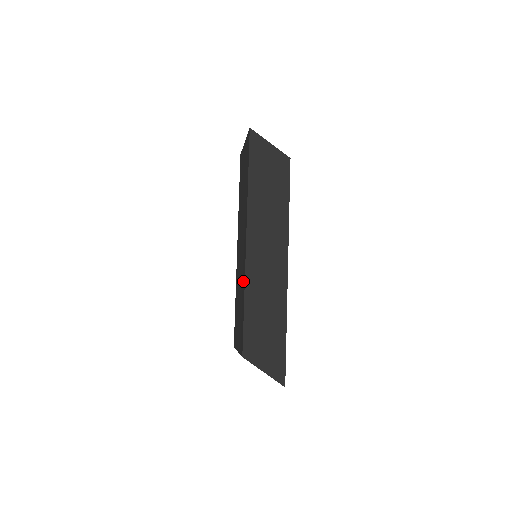
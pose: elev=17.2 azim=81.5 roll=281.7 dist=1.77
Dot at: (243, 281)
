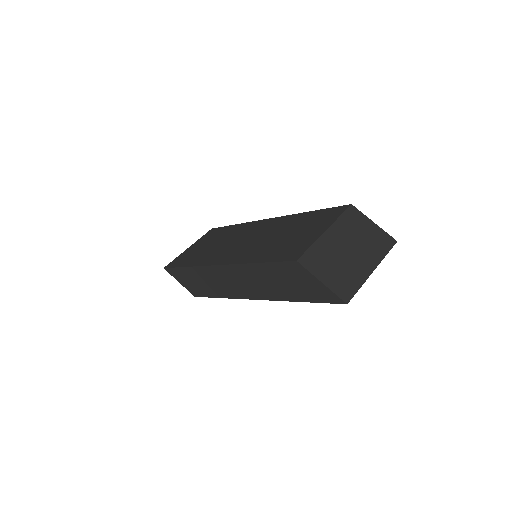
Dot at: (288, 219)
